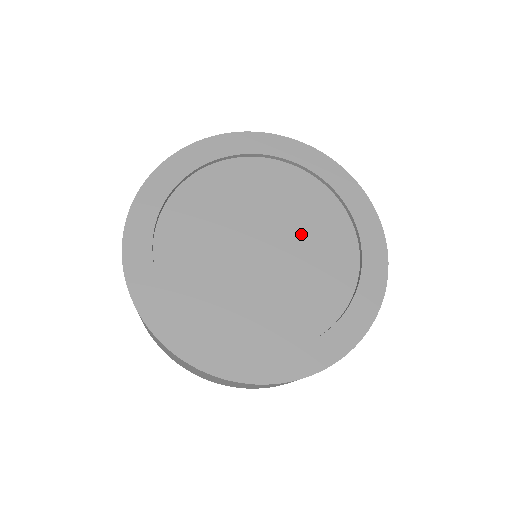
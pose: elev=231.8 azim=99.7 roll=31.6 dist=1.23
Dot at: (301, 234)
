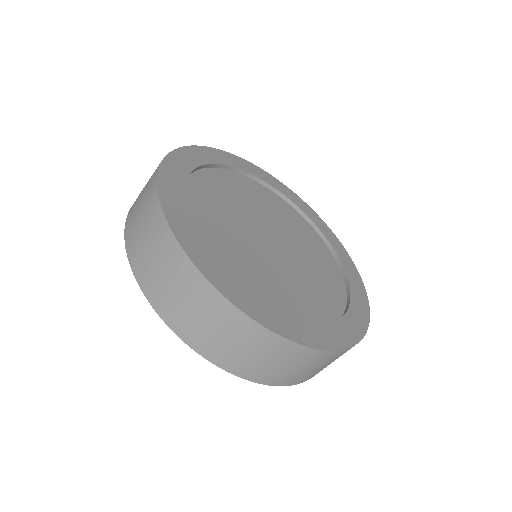
Dot at: (301, 248)
